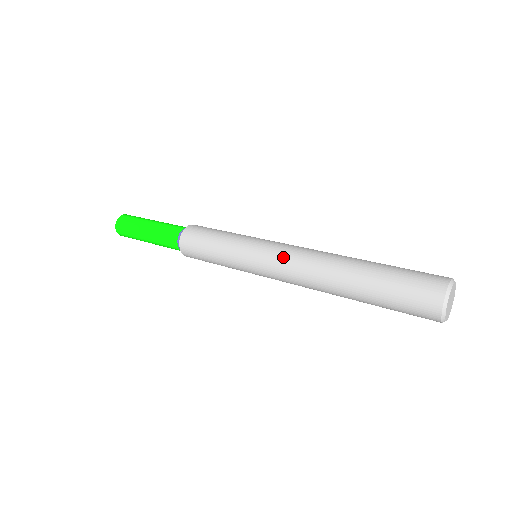
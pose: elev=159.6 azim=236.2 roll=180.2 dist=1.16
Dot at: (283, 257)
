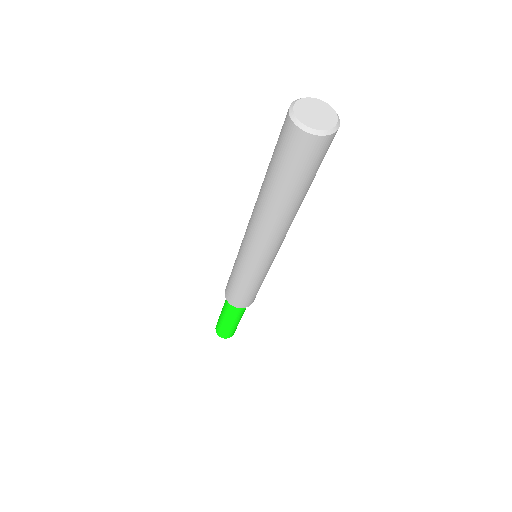
Dot at: occluded
